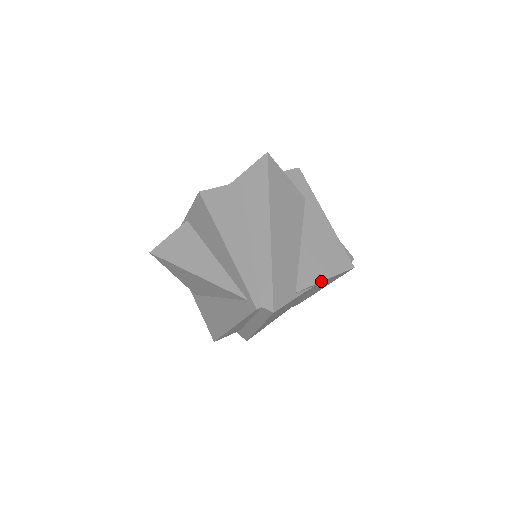
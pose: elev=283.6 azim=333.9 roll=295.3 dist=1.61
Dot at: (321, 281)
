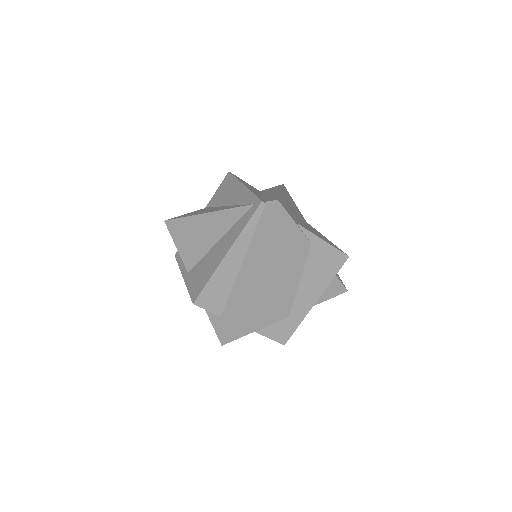
Dot at: (319, 237)
